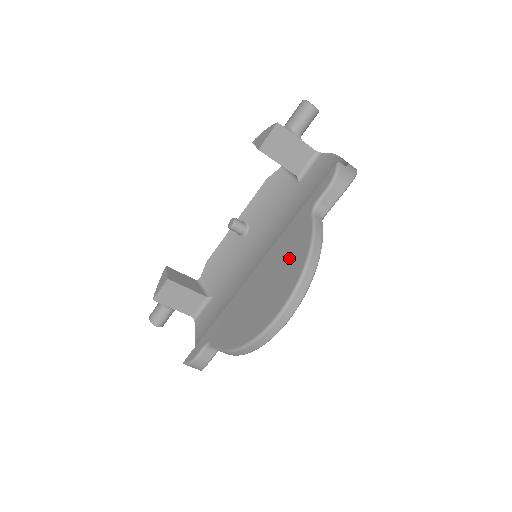
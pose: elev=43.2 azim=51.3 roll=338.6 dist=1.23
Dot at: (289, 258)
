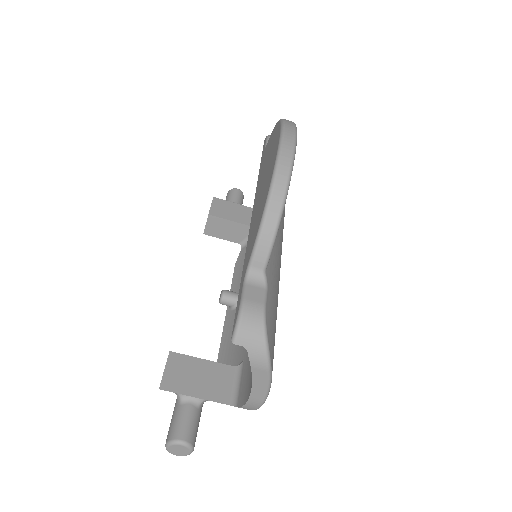
Dot at: (268, 152)
